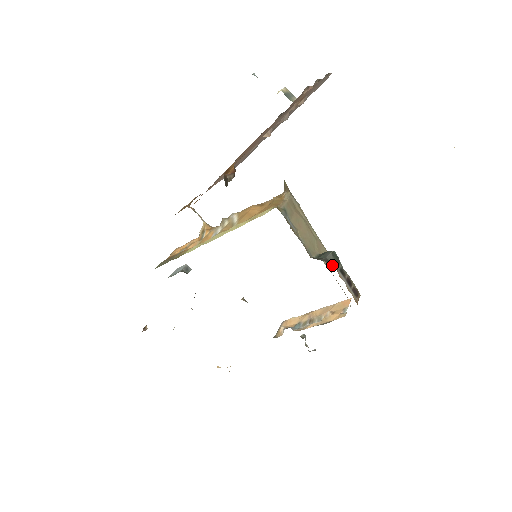
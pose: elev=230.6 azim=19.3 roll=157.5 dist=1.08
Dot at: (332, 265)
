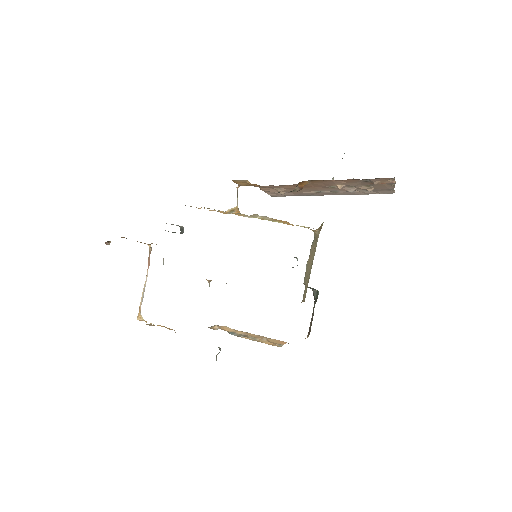
Dot at: (314, 297)
